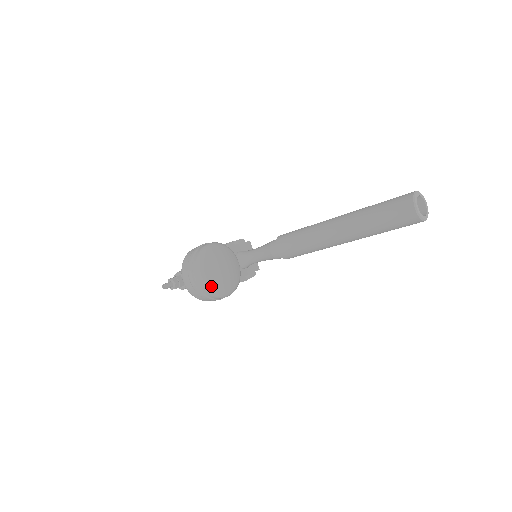
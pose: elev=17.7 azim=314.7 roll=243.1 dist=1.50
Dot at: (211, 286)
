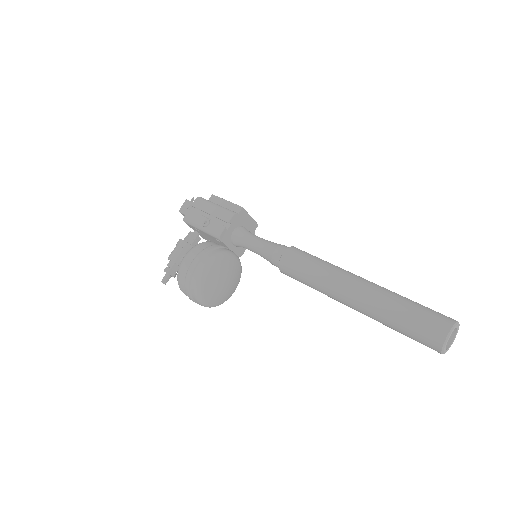
Dot at: (216, 305)
